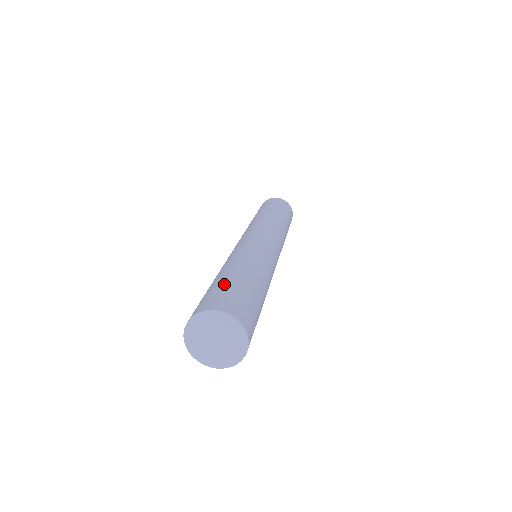
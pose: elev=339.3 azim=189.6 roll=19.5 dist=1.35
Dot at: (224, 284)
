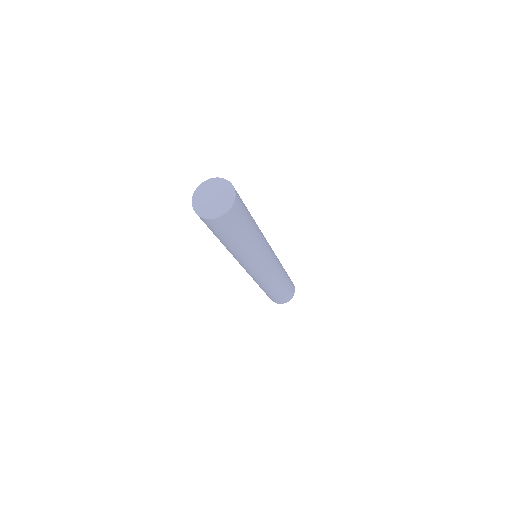
Dot at: occluded
